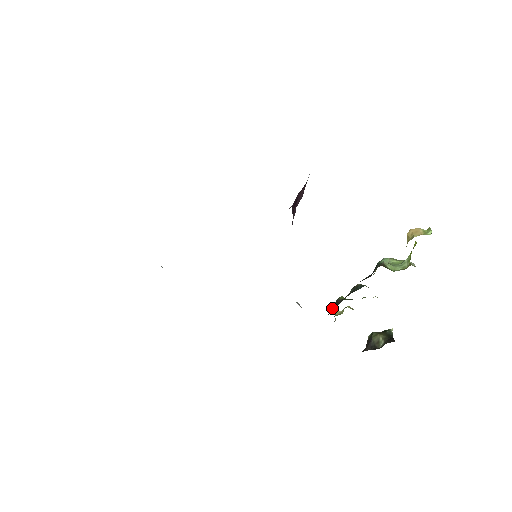
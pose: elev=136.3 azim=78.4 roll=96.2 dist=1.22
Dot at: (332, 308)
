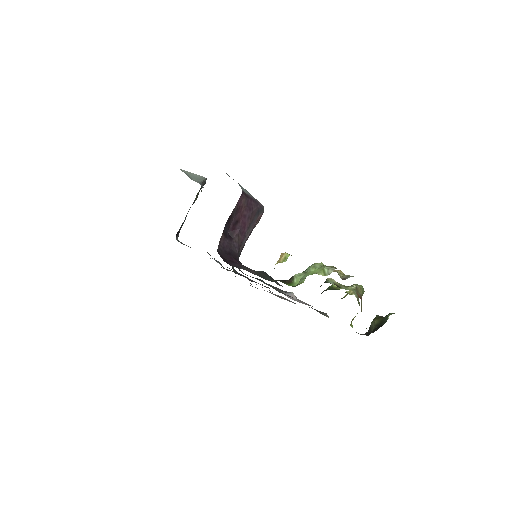
Dot at: occluded
